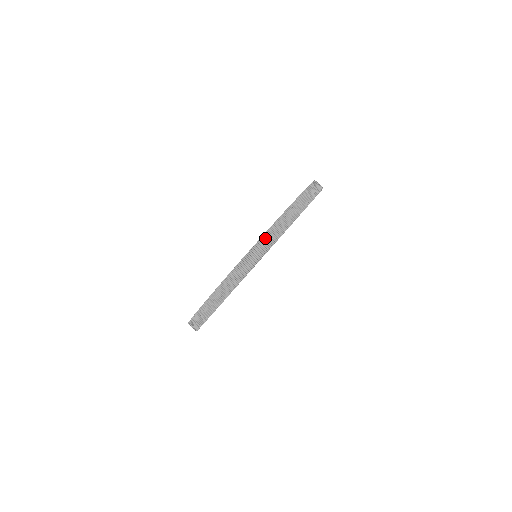
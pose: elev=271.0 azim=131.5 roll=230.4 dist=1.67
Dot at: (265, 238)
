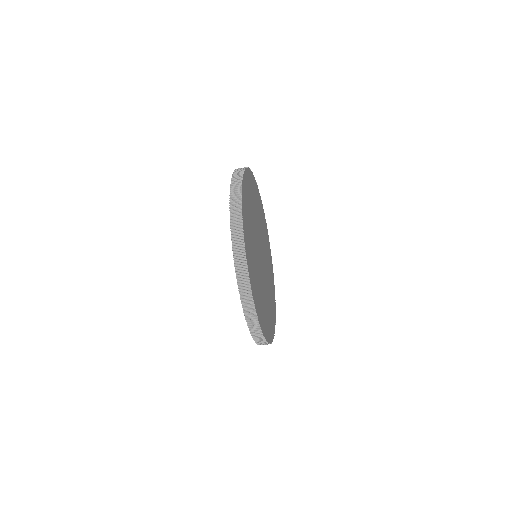
Dot at: (241, 287)
